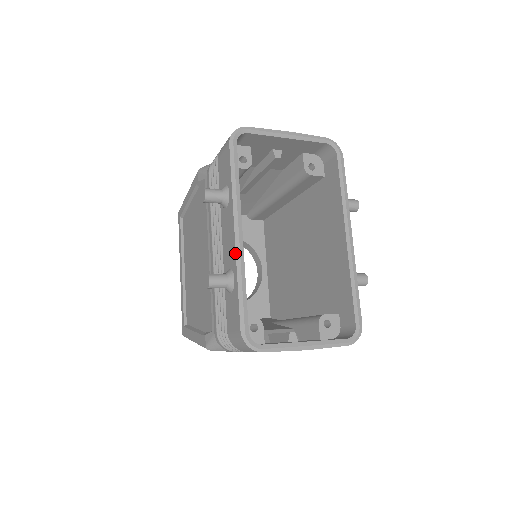
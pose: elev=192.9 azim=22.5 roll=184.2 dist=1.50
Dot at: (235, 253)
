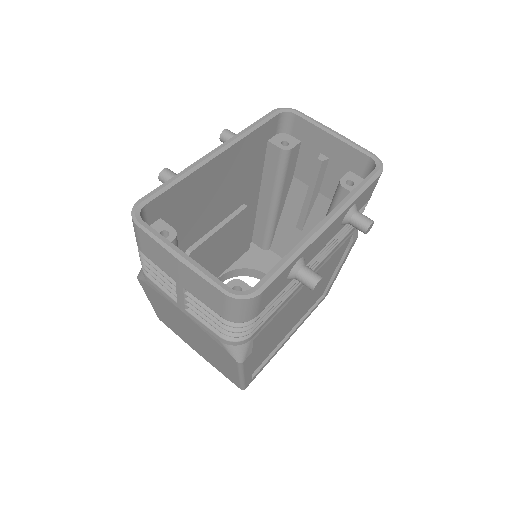
Dot at: (199, 160)
